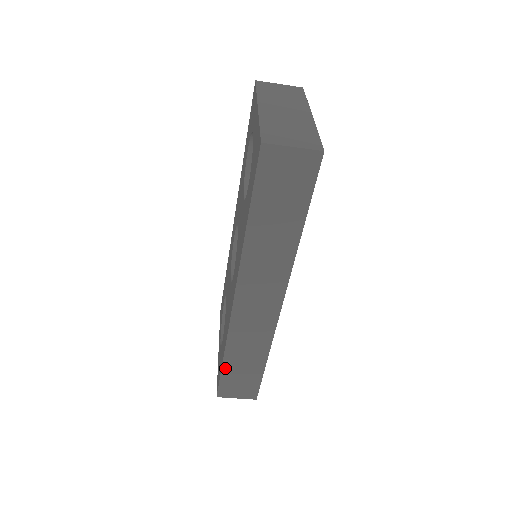
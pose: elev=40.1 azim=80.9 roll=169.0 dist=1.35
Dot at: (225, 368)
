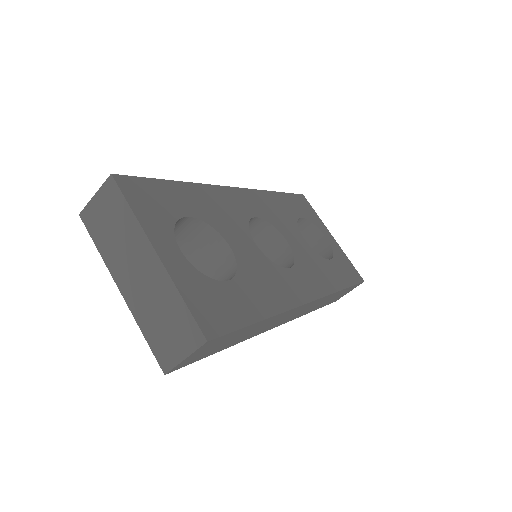
Dot at: occluded
